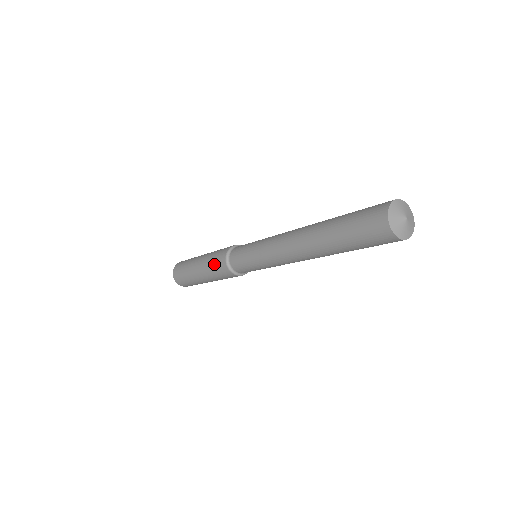
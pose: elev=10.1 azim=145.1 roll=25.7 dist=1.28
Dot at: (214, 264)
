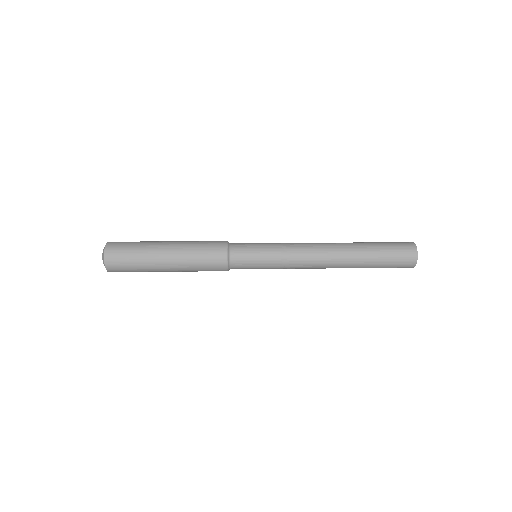
Dot at: (205, 269)
